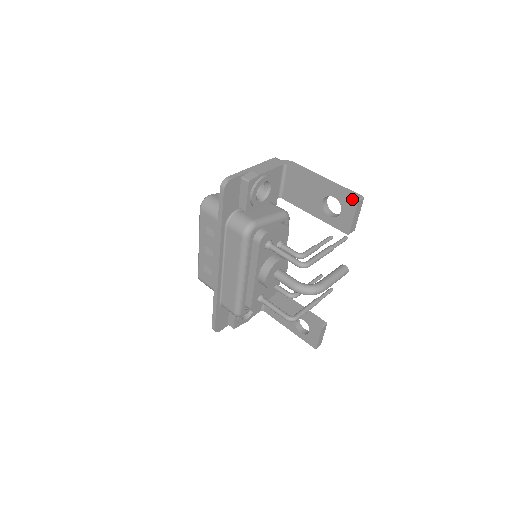
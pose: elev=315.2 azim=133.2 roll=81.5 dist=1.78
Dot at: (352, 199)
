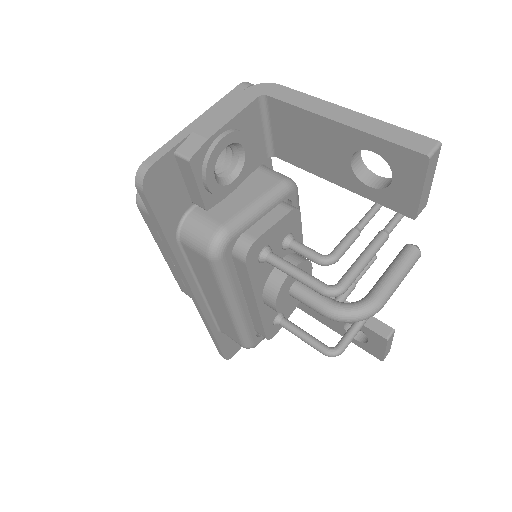
Dot at: (414, 154)
